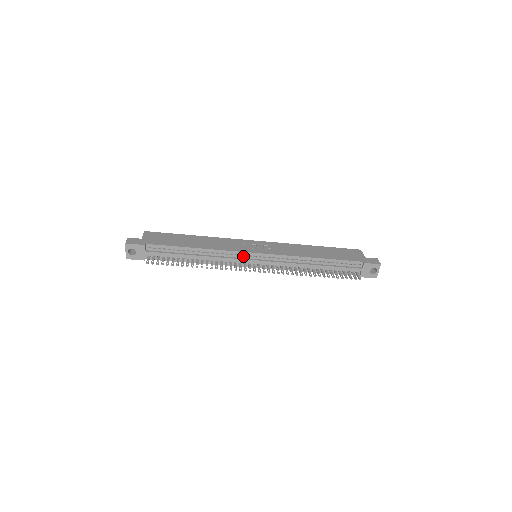
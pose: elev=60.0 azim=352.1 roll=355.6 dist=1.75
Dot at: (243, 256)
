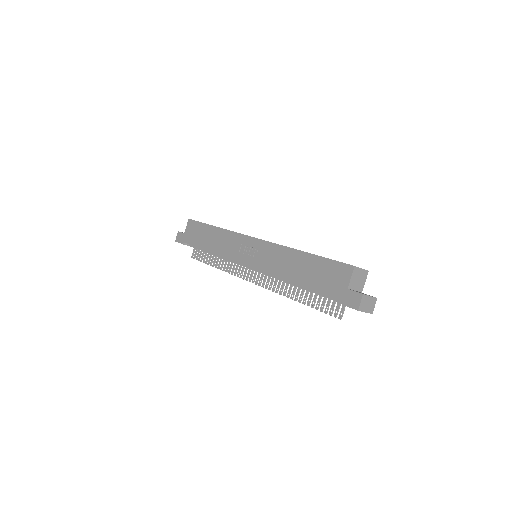
Dot at: occluded
